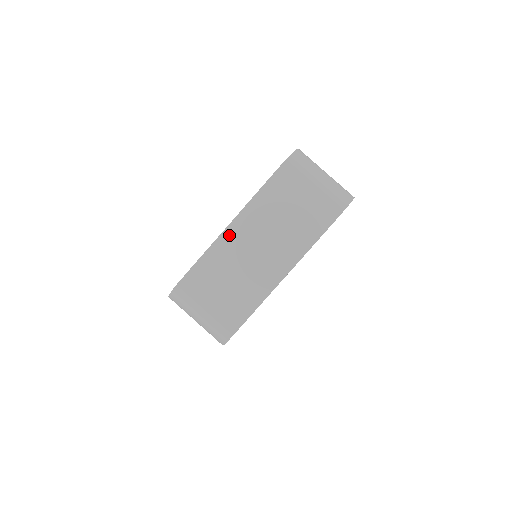
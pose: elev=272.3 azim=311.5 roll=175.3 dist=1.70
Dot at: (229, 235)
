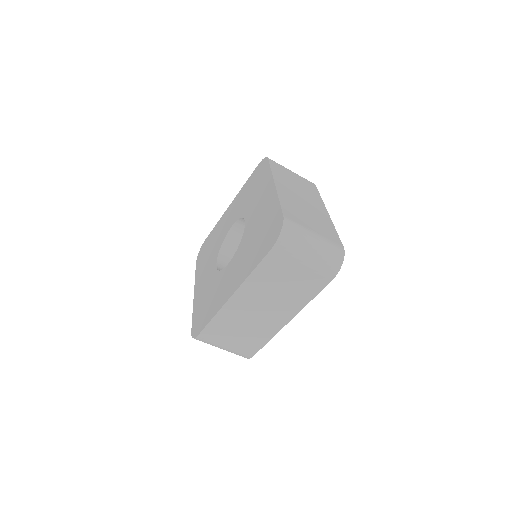
Dot at: (232, 305)
